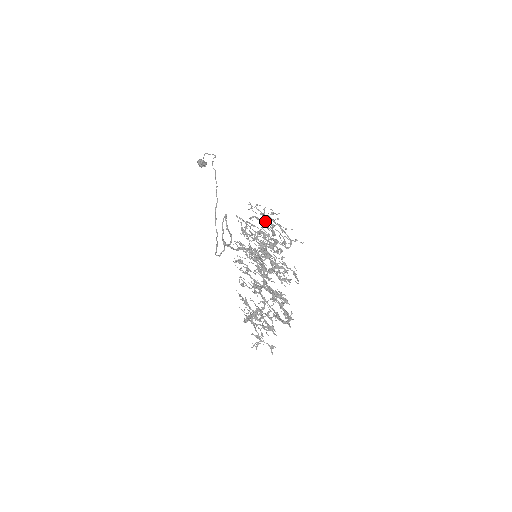
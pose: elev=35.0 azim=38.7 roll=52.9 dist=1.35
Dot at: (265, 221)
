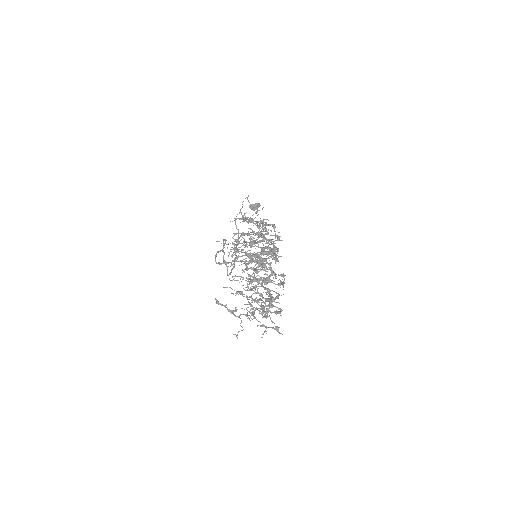
Dot at: occluded
